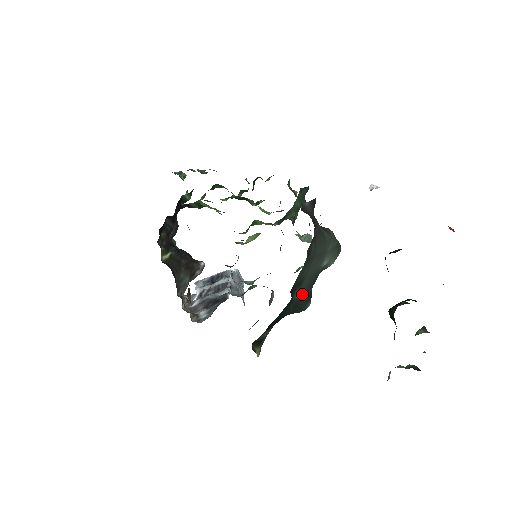
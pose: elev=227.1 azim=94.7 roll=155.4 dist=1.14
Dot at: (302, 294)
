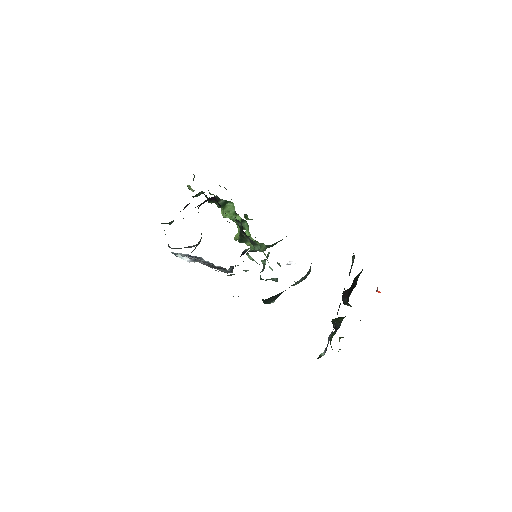
Dot at: occluded
